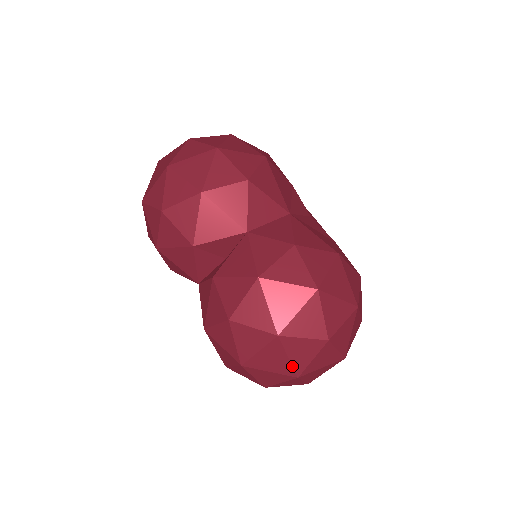
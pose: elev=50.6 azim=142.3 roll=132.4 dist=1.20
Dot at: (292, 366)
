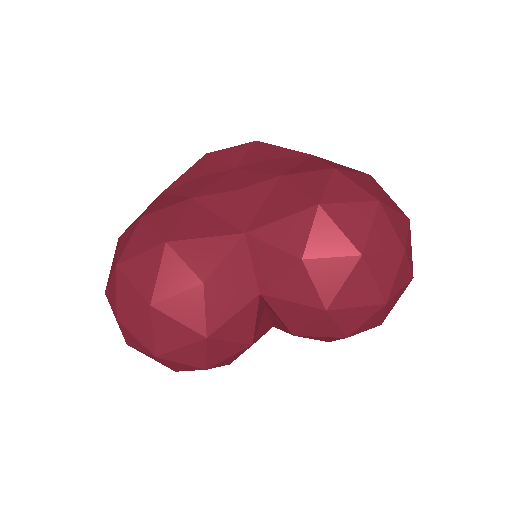
Dot at: (406, 285)
